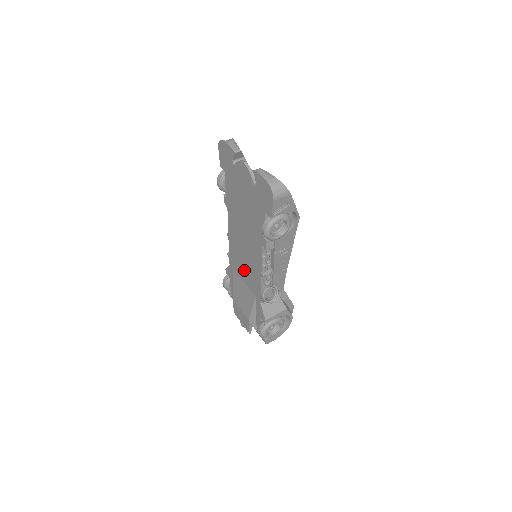
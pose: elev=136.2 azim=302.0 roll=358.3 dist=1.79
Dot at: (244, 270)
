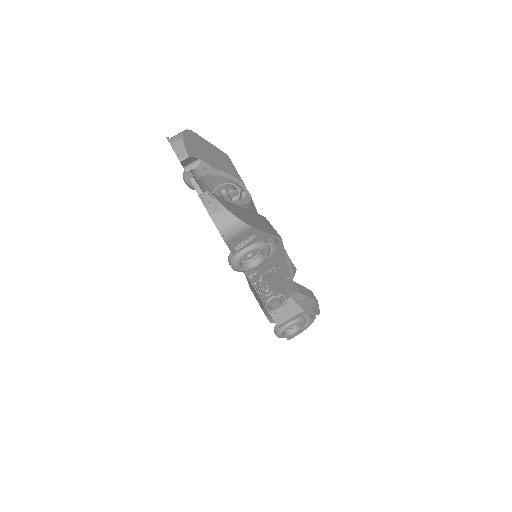
Dot at: occluded
